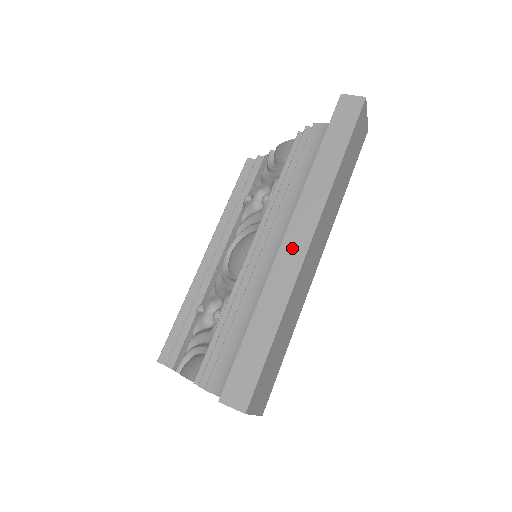
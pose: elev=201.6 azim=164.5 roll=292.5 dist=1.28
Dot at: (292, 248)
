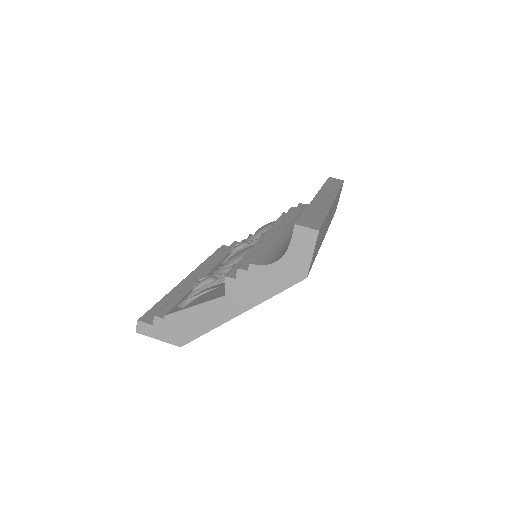
Dot at: (323, 198)
